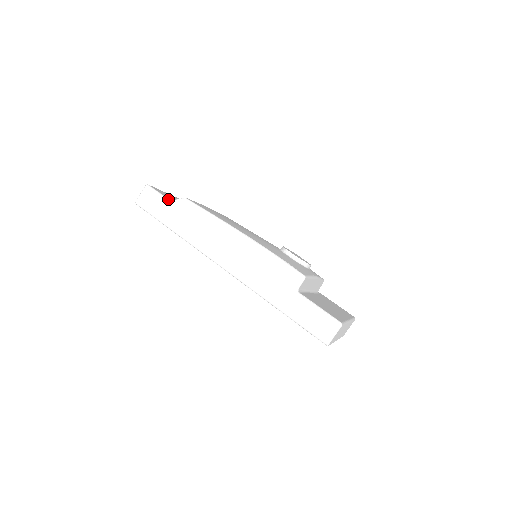
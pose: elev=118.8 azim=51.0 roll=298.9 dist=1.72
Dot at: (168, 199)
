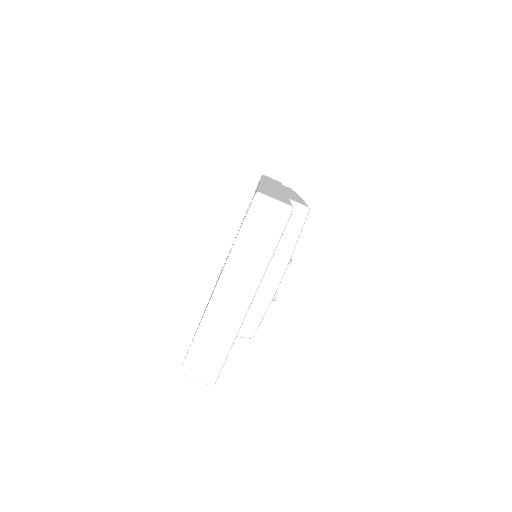
Dot at: occluded
